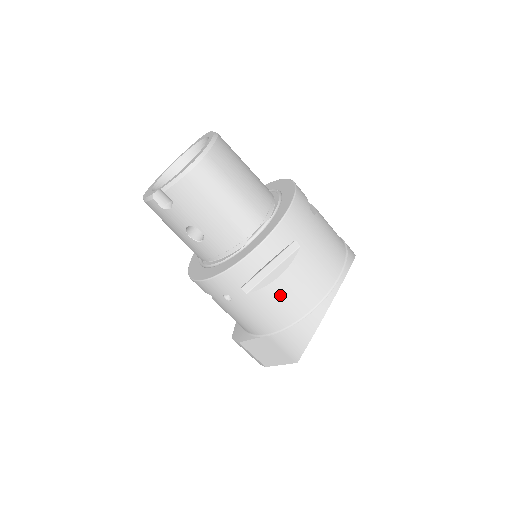
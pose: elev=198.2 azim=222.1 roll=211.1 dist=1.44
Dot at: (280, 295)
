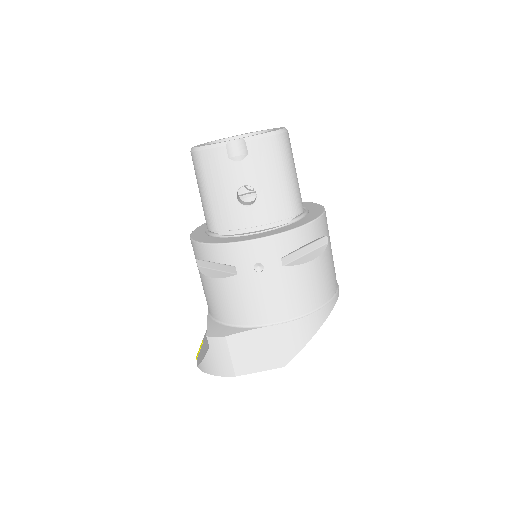
Dot at: (308, 278)
